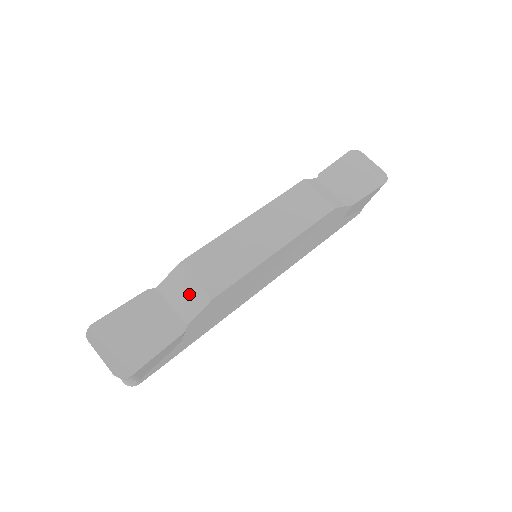
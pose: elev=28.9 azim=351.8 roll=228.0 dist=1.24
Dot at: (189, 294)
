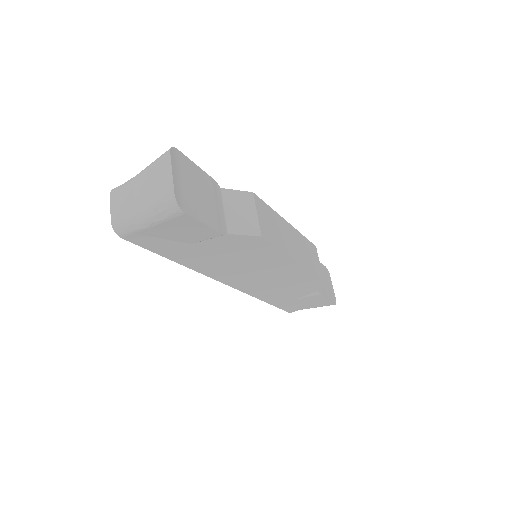
Dot at: (245, 216)
